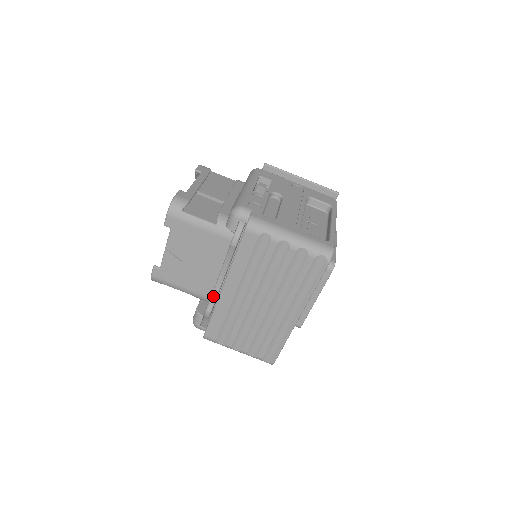
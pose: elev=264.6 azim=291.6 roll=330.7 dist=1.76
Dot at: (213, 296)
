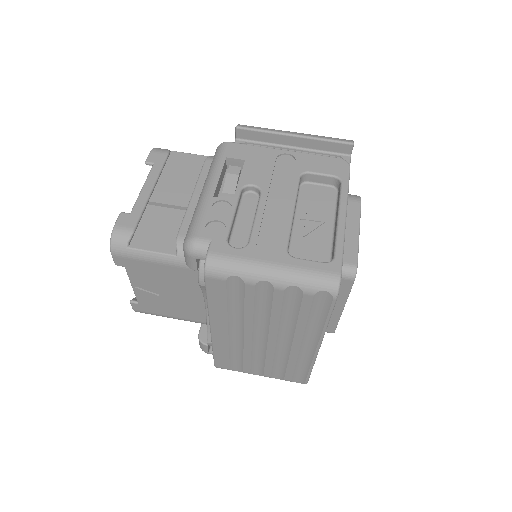
Dot at: (208, 328)
